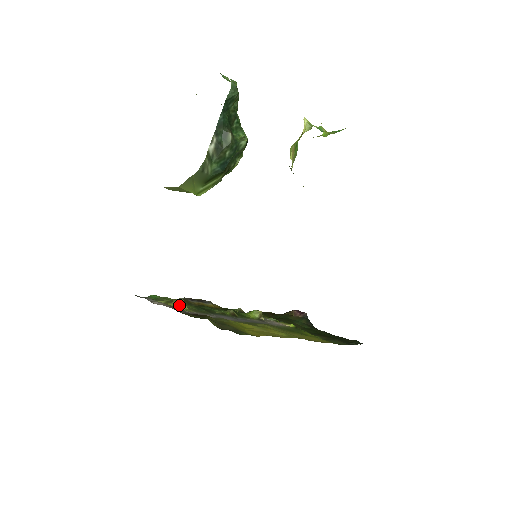
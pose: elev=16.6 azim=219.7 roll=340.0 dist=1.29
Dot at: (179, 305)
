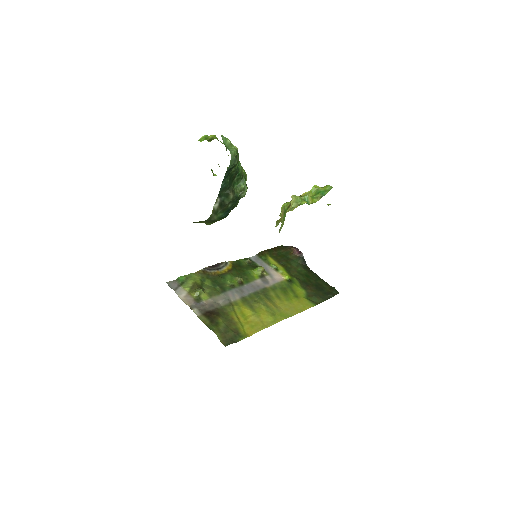
Dot at: (199, 296)
